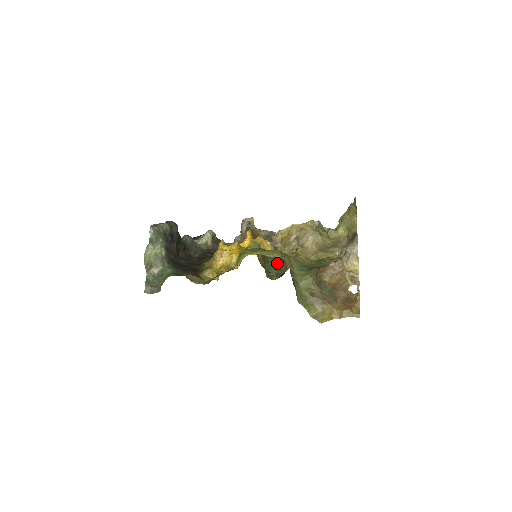
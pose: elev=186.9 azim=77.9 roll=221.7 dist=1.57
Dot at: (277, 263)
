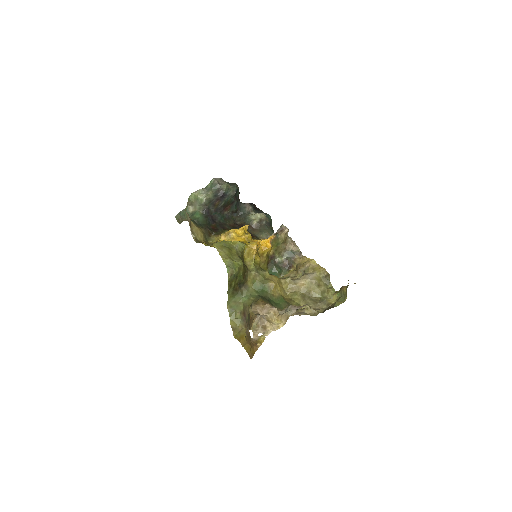
Dot at: (280, 276)
